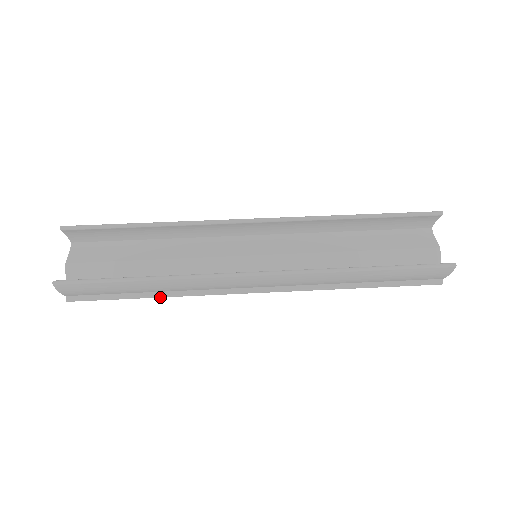
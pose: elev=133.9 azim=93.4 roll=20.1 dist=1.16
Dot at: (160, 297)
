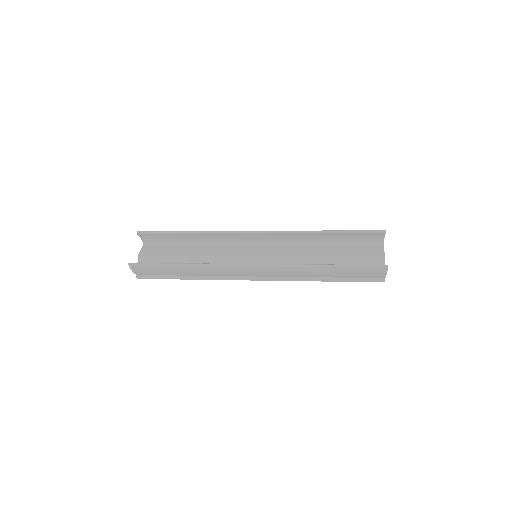
Dot at: (193, 279)
